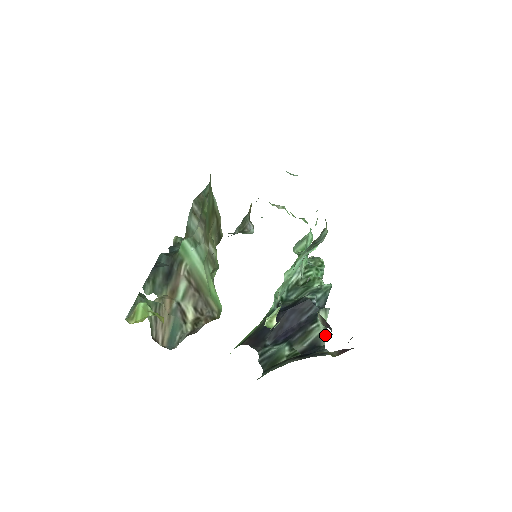
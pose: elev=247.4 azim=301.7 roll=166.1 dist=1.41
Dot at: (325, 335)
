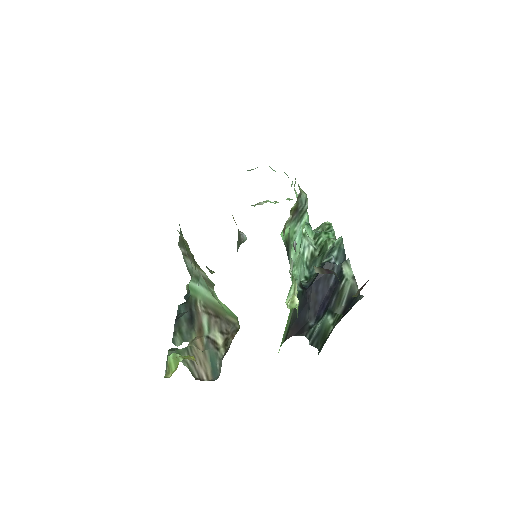
Dot at: (356, 284)
